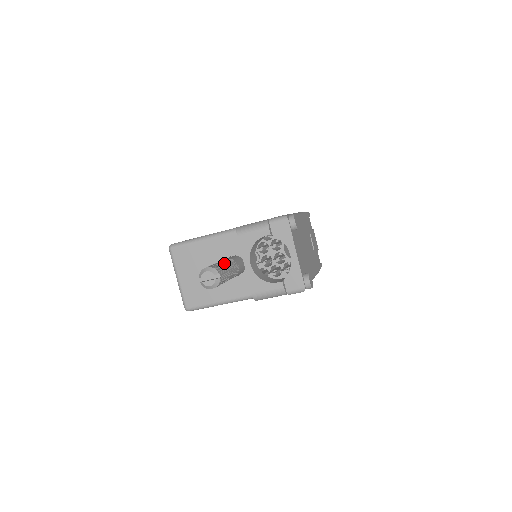
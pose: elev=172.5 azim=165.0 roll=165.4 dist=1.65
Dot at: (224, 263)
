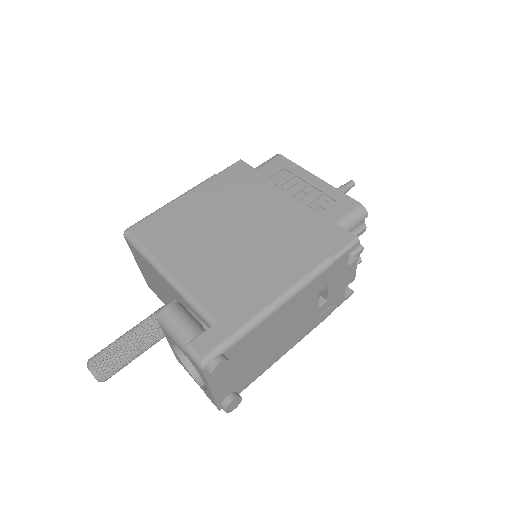
Dot at: (131, 346)
